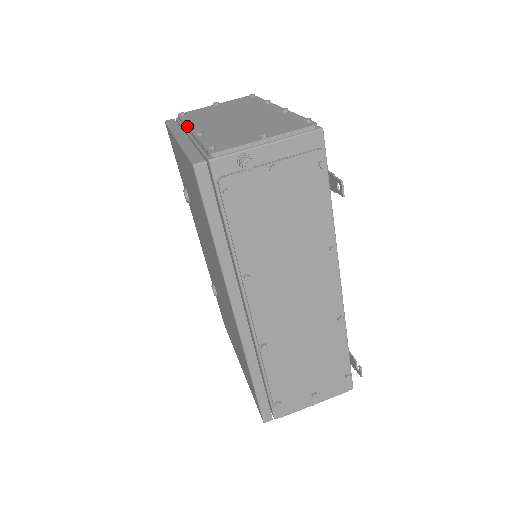
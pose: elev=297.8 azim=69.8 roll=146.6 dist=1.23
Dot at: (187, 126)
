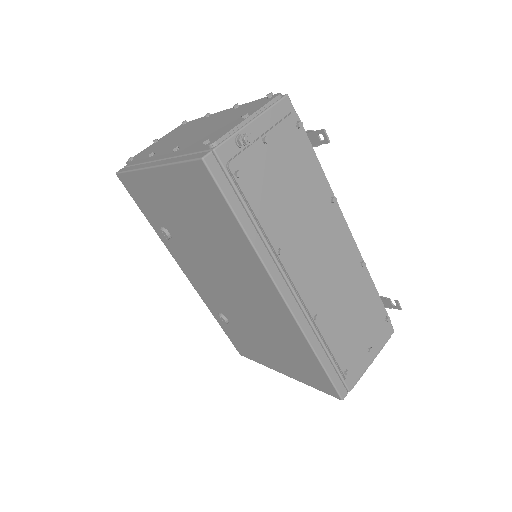
Dot at: (151, 157)
